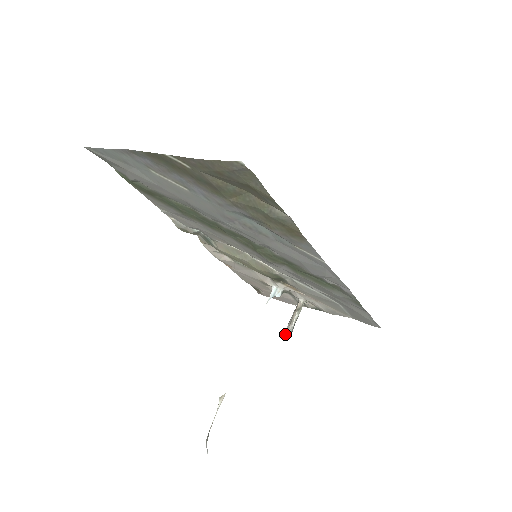
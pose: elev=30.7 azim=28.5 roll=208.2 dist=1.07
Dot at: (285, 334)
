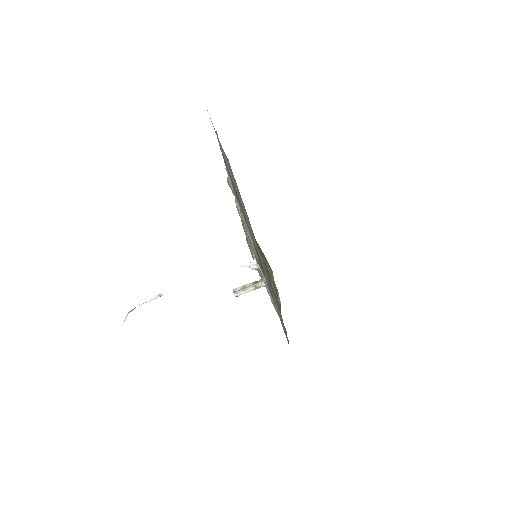
Dot at: (234, 292)
